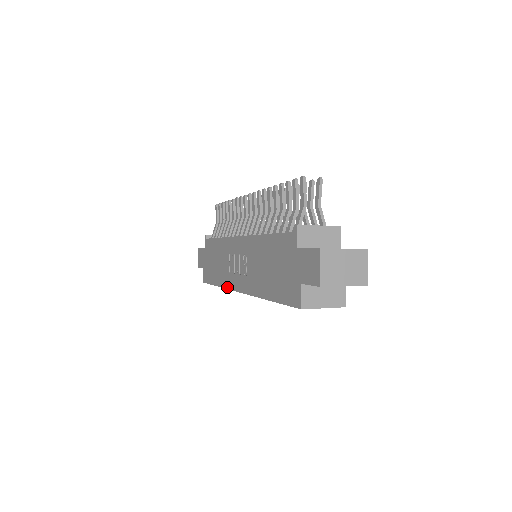
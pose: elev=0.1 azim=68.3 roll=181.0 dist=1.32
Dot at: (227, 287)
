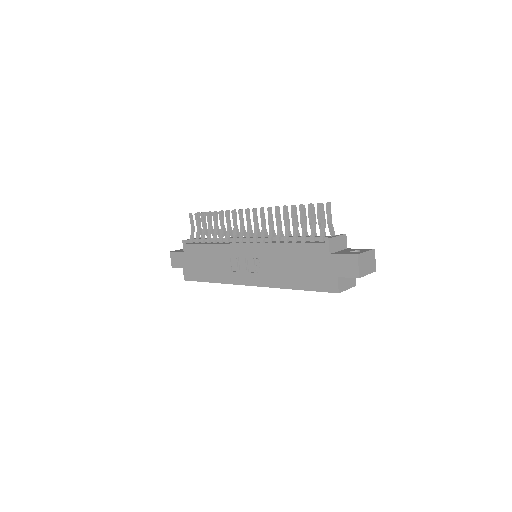
Dot at: (230, 283)
